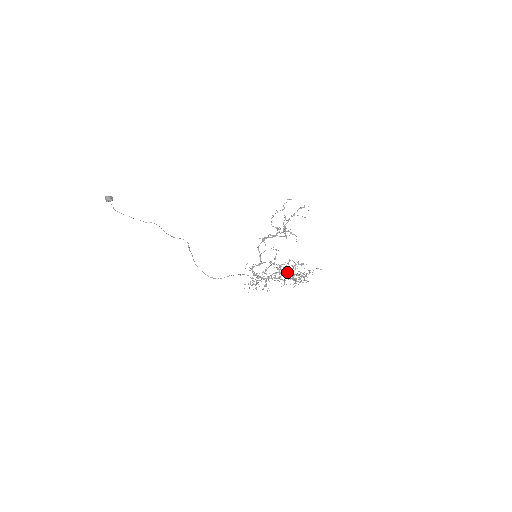
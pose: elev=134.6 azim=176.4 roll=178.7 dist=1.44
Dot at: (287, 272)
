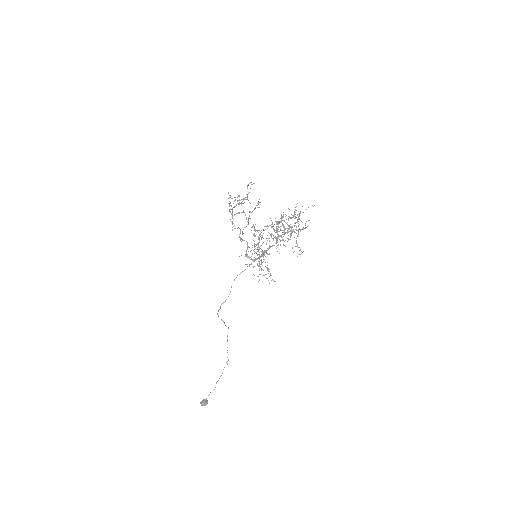
Dot at: (277, 229)
